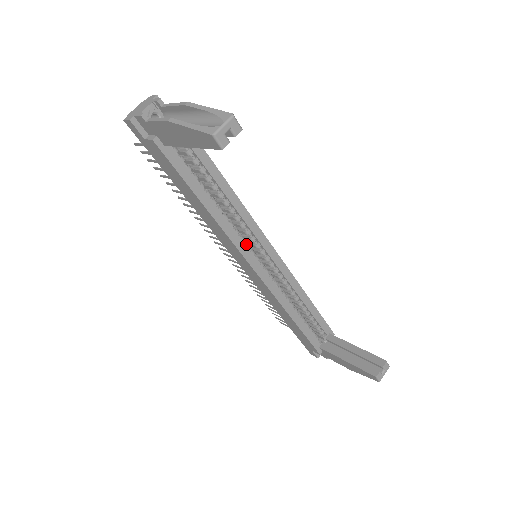
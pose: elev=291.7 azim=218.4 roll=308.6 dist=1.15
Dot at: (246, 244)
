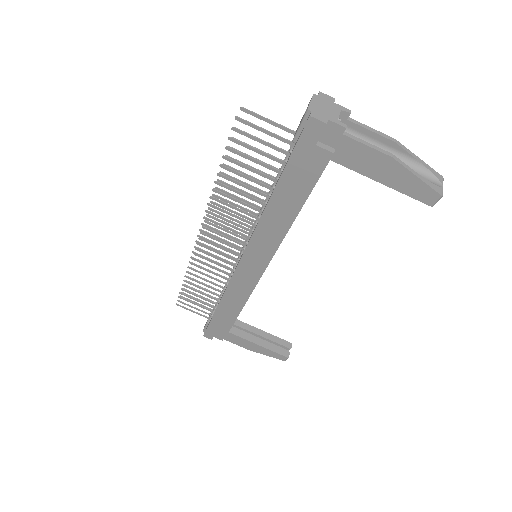
Dot at: occluded
